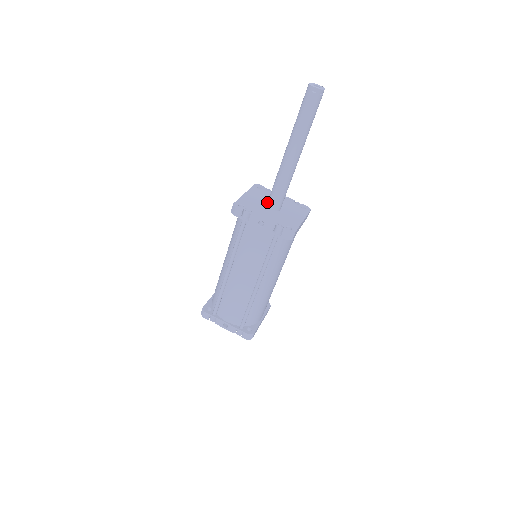
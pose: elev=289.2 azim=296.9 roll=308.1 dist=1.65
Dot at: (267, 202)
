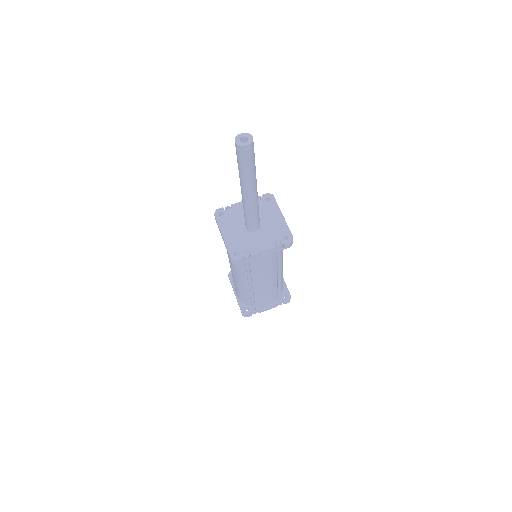
Dot at: (246, 228)
